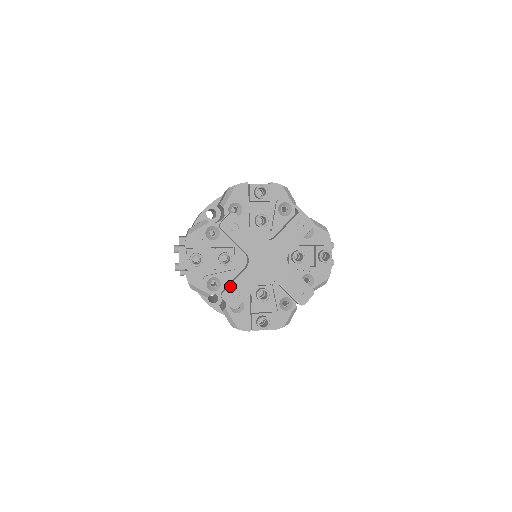
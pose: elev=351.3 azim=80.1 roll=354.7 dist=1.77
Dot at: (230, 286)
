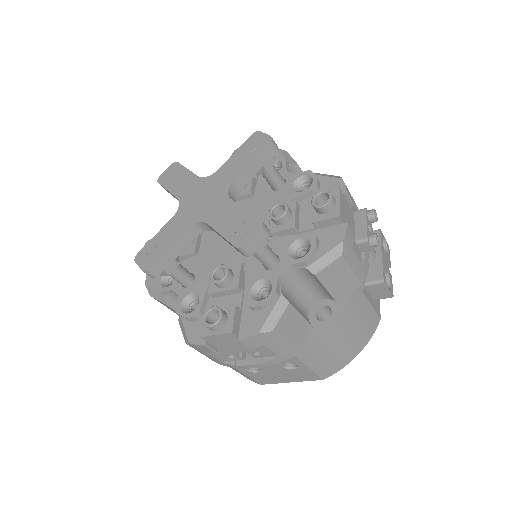
Dot at: (148, 243)
